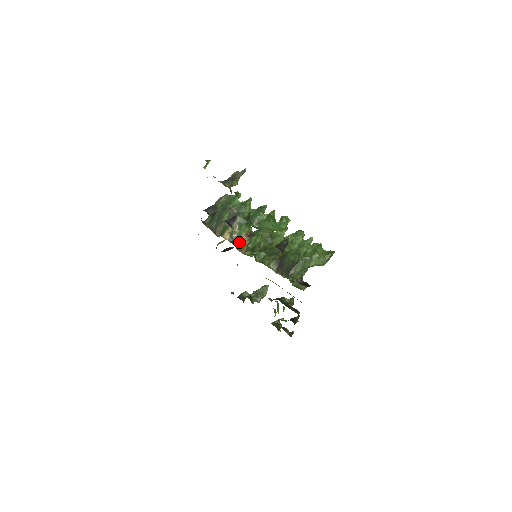
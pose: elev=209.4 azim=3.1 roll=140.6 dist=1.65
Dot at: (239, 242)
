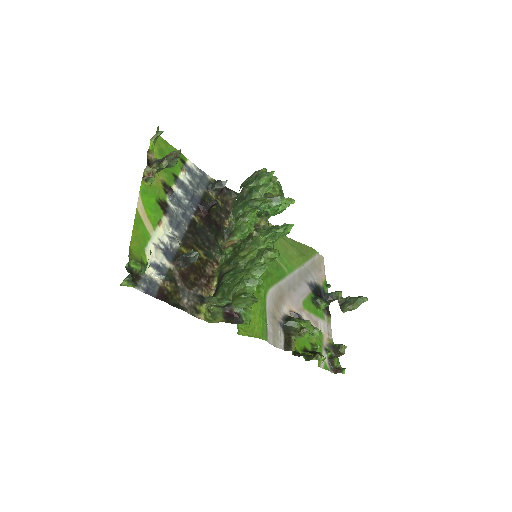
Dot at: occluded
